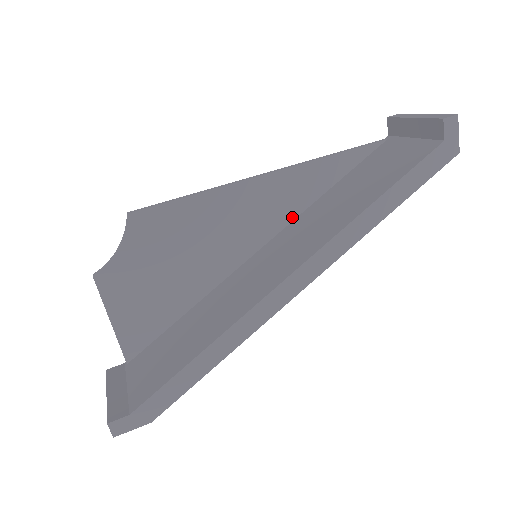
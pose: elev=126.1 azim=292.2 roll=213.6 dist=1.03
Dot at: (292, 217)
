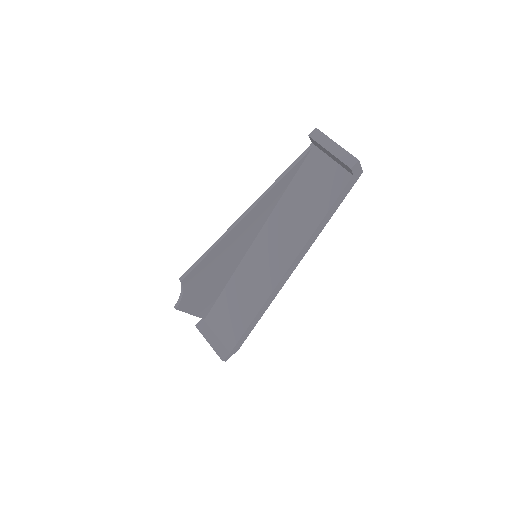
Dot at: (266, 219)
